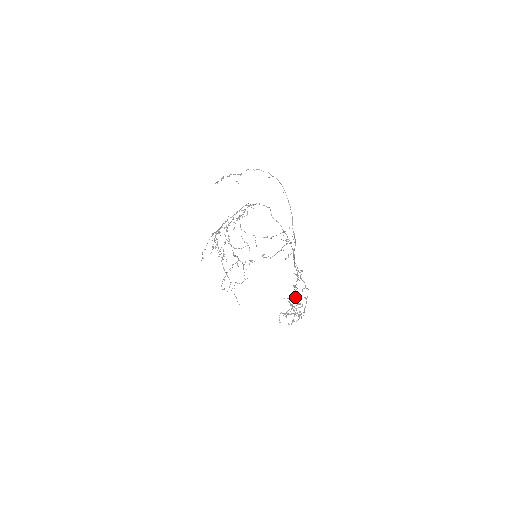
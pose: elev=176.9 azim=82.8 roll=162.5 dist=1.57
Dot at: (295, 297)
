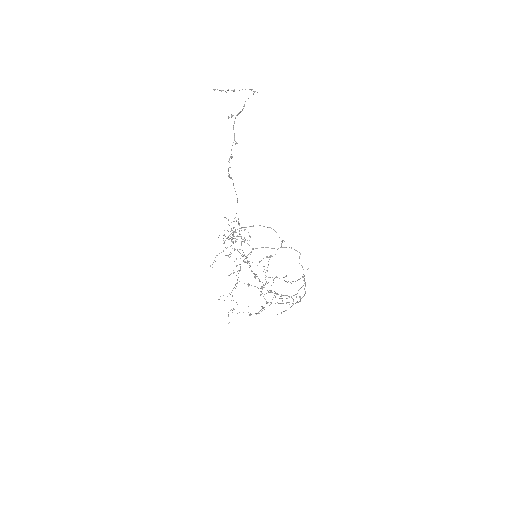
Dot at: (228, 168)
